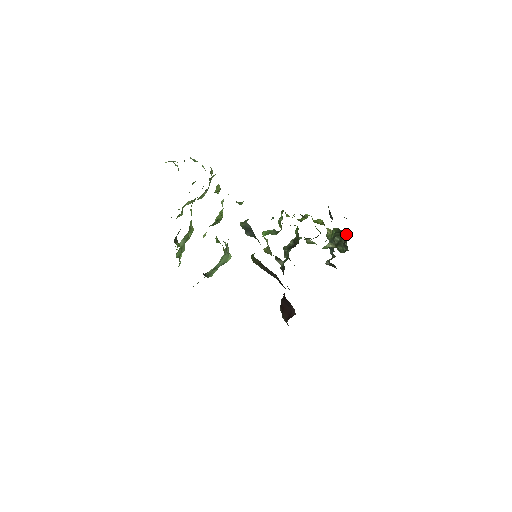
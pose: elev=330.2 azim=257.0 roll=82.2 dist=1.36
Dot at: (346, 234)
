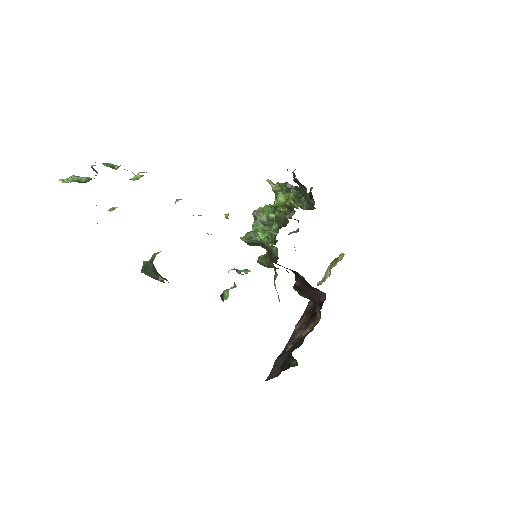
Dot at: occluded
